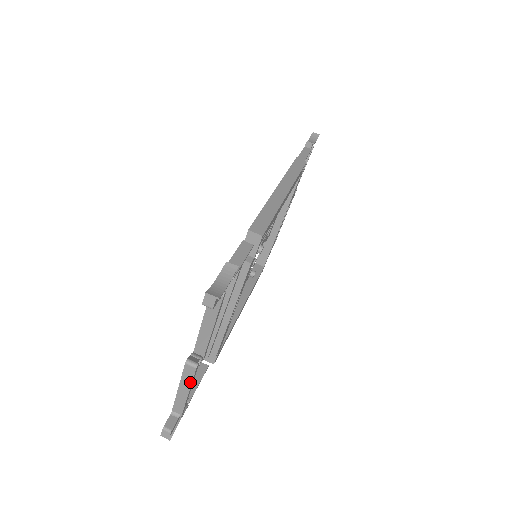
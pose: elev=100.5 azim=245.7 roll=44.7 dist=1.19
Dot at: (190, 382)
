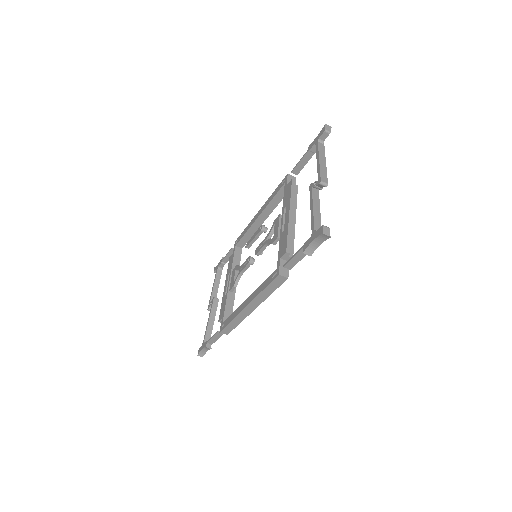
Dot at: occluded
